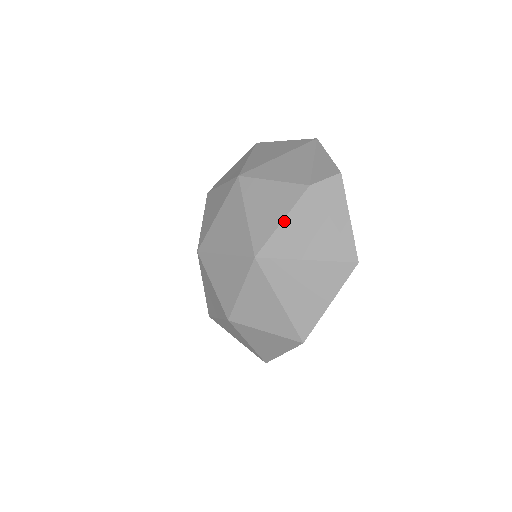
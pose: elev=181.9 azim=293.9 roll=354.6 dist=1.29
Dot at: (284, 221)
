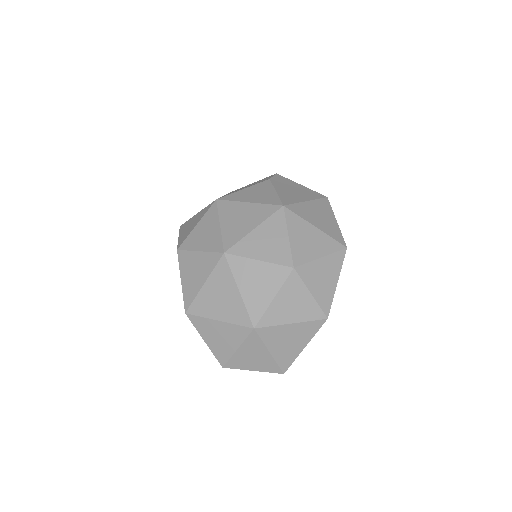
Dot at: (277, 191)
